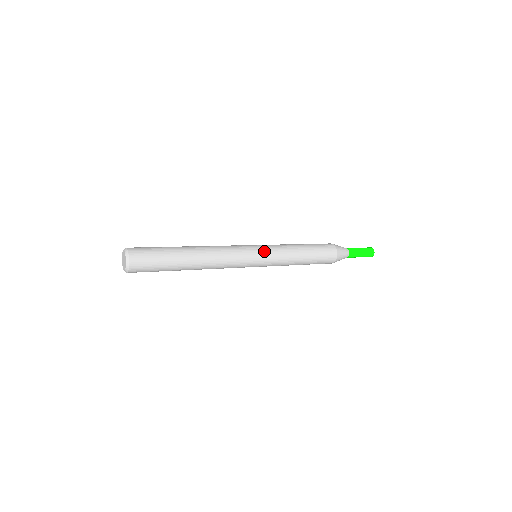
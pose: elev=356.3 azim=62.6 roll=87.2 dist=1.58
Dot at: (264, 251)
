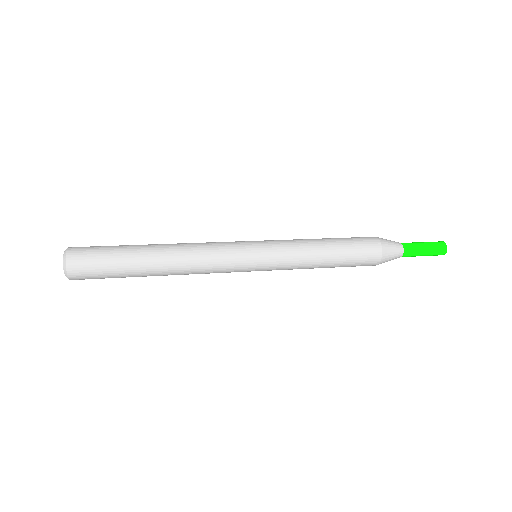
Dot at: (264, 248)
